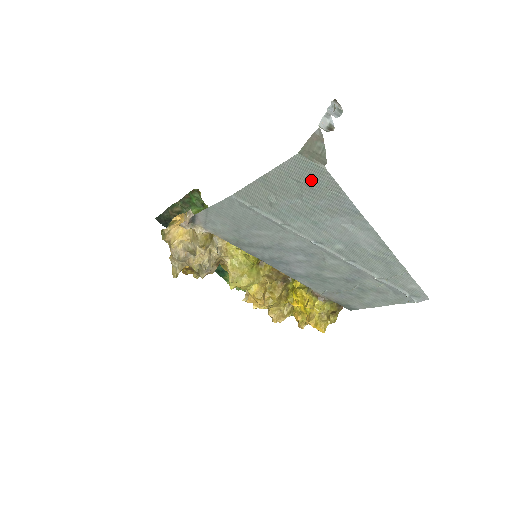
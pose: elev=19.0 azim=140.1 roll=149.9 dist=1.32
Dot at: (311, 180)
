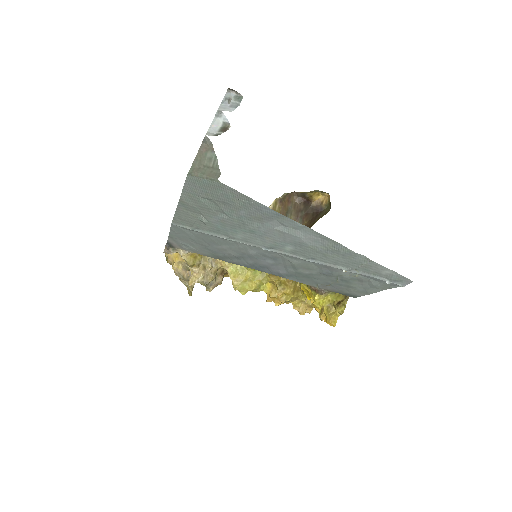
Dot at: (217, 195)
